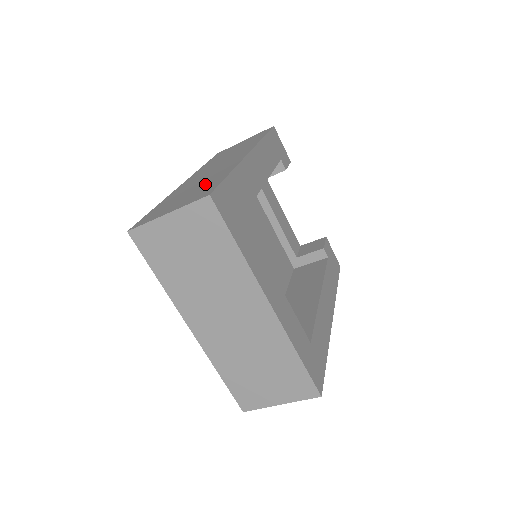
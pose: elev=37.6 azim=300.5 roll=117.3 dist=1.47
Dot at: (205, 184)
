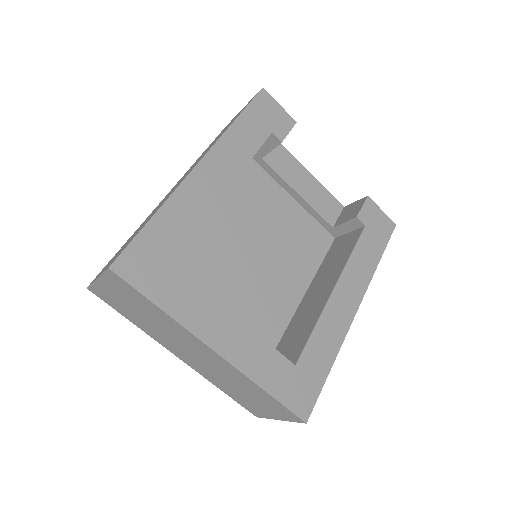
Dot at: (141, 227)
